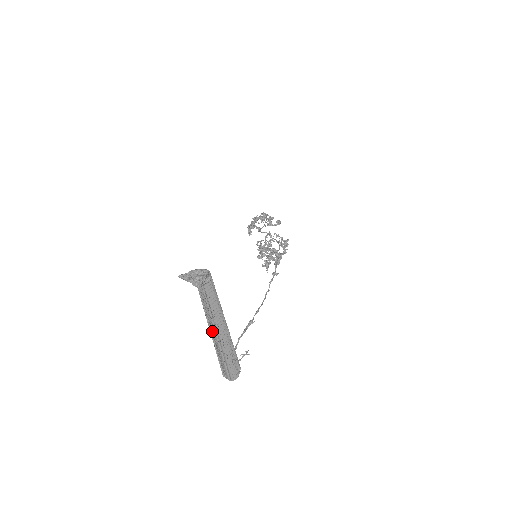
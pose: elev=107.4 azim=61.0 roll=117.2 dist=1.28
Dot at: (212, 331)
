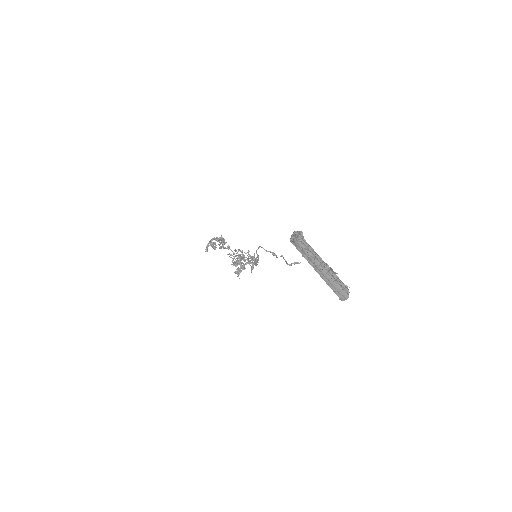
Dot at: (320, 271)
